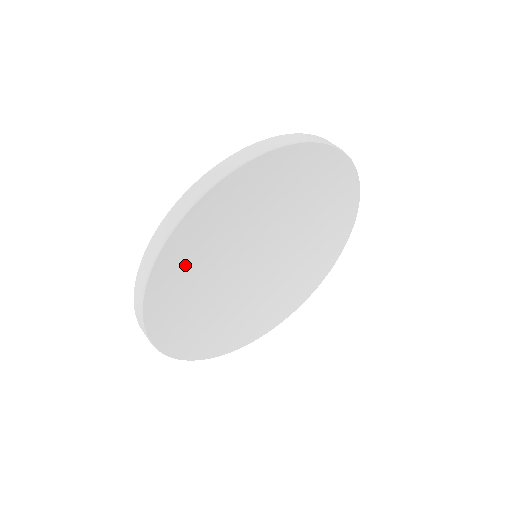
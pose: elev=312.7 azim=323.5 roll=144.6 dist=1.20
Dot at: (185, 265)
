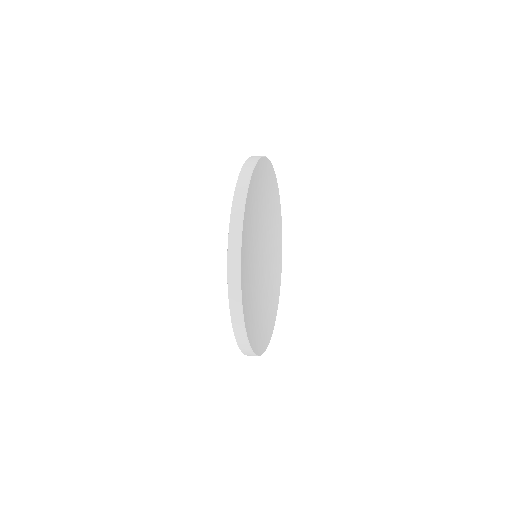
Dot at: (249, 219)
